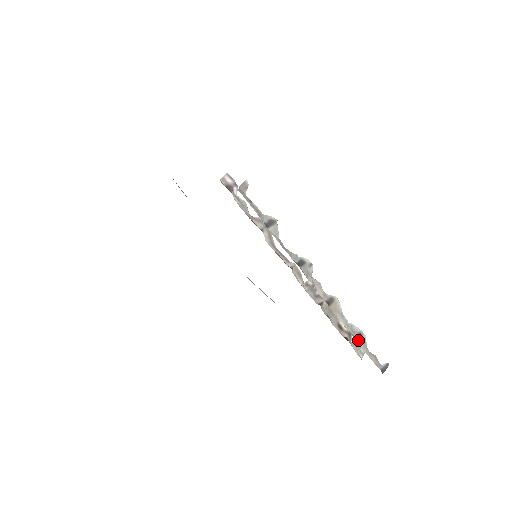
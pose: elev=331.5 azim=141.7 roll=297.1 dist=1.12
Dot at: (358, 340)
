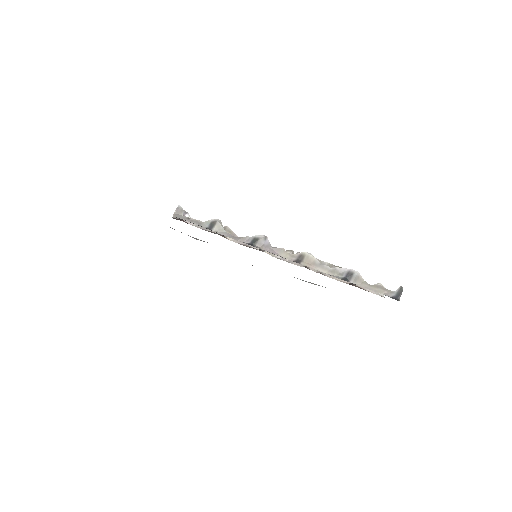
Dot at: (350, 279)
